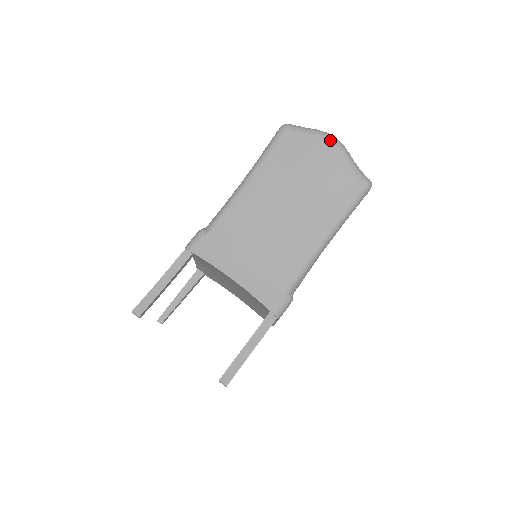
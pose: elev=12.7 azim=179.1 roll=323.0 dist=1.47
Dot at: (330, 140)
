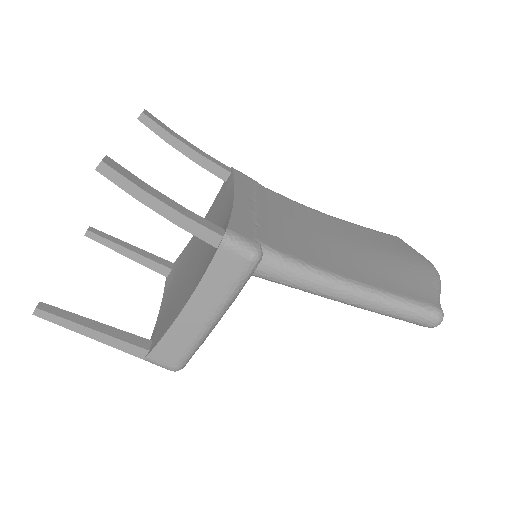
Dot at: (433, 266)
